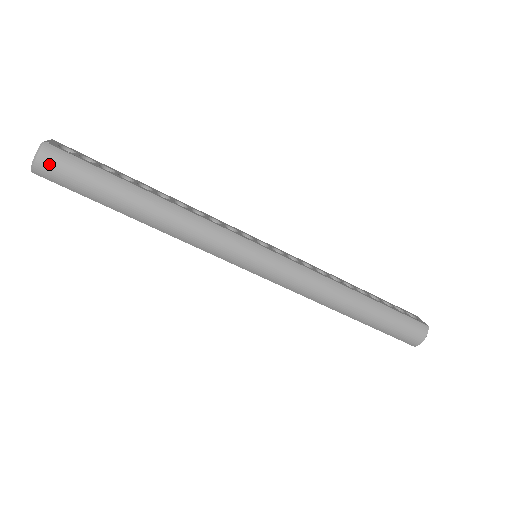
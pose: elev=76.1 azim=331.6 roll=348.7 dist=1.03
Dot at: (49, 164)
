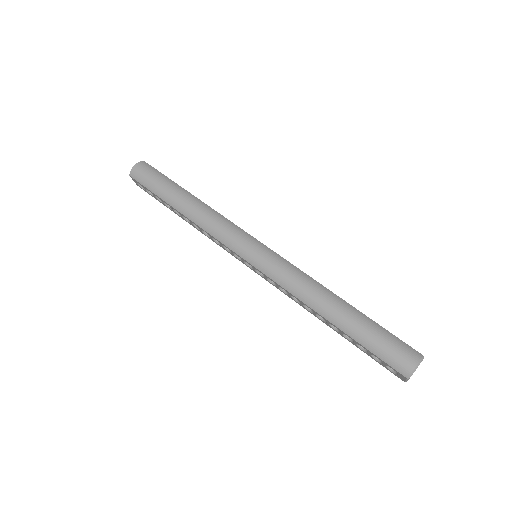
Dot at: (140, 169)
